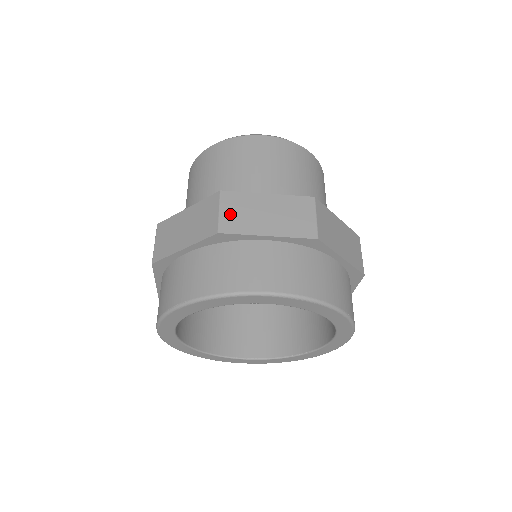
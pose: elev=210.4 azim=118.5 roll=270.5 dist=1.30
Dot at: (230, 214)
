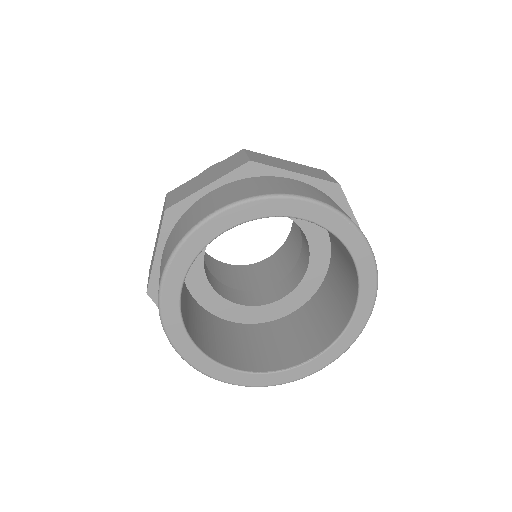
Dot at: (257, 157)
